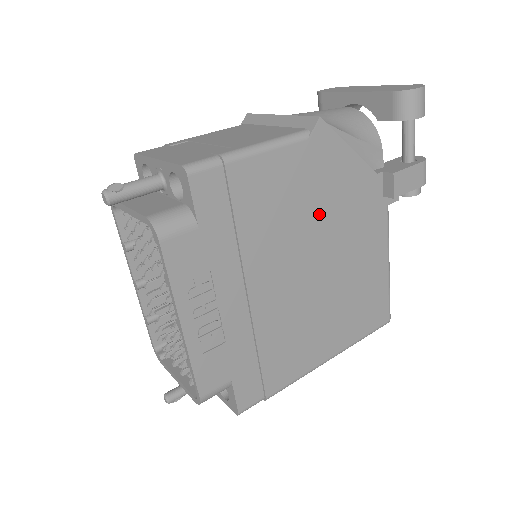
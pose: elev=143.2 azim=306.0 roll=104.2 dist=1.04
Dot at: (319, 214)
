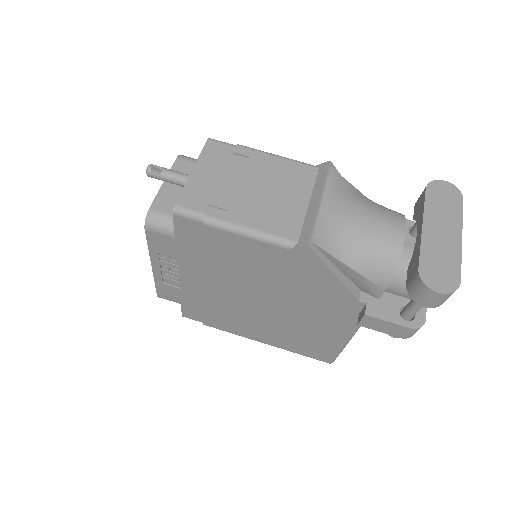
Dot at: (282, 286)
